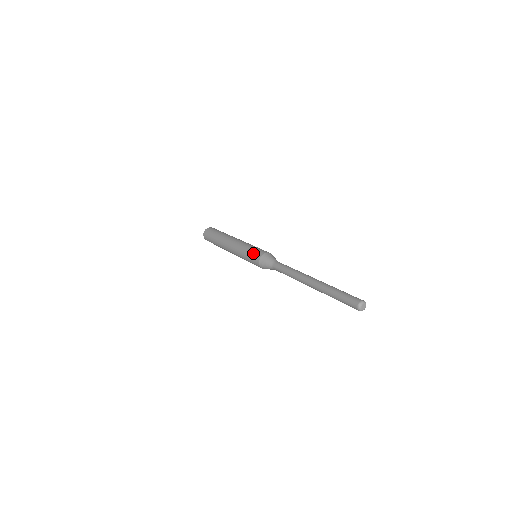
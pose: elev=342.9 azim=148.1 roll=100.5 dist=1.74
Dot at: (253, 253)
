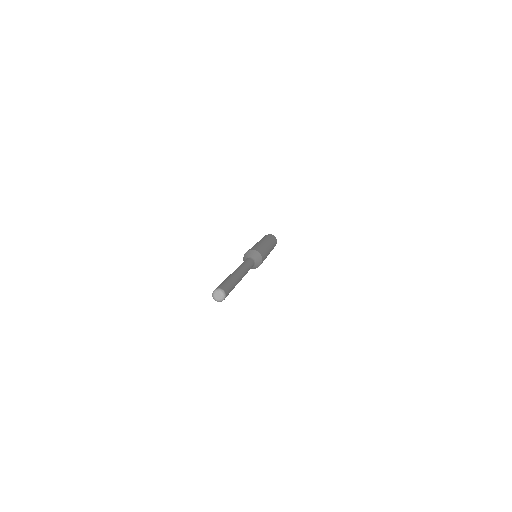
Dot at: occluded
